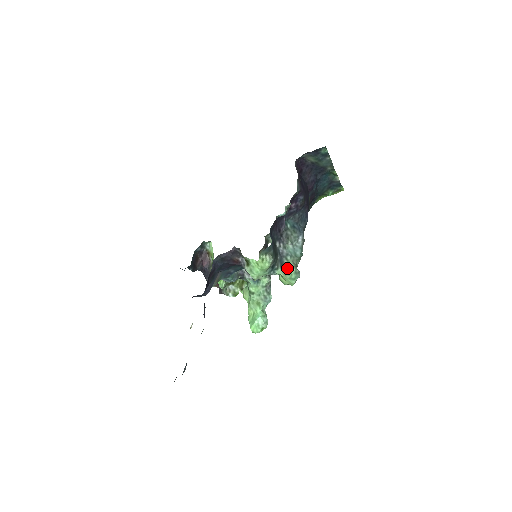
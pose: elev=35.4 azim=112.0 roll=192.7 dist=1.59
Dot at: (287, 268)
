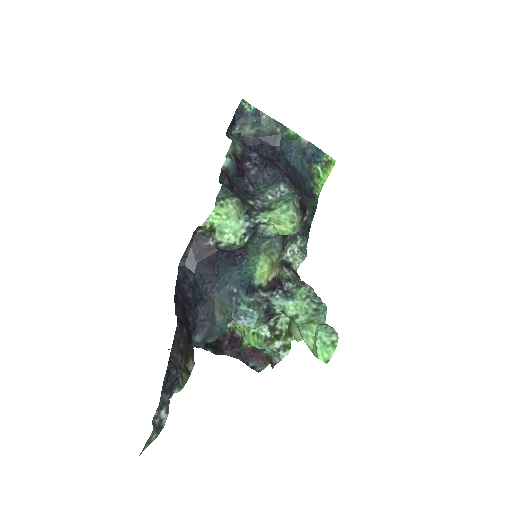
Dot at: (272, 207)
